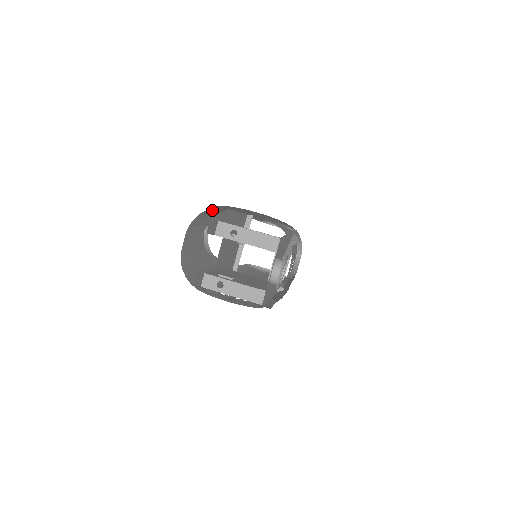
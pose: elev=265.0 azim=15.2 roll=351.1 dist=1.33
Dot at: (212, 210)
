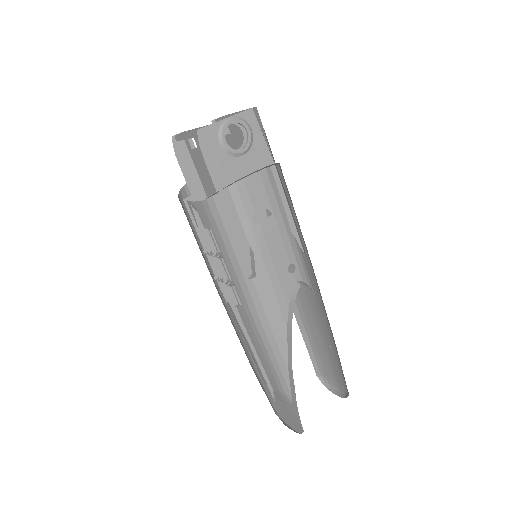
Dot at: occluded
